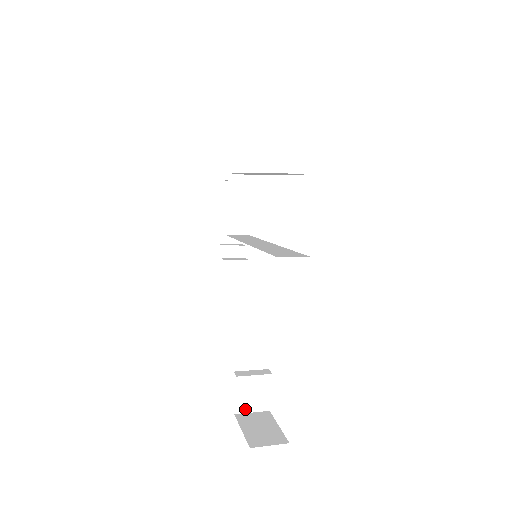
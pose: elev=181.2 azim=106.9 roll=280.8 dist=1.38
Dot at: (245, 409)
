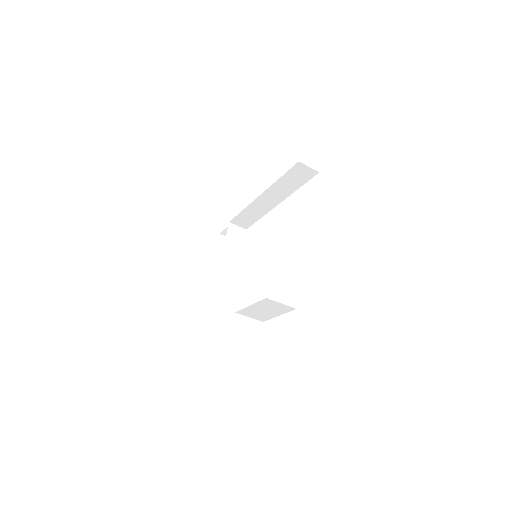
Dot at: (238, 372)
